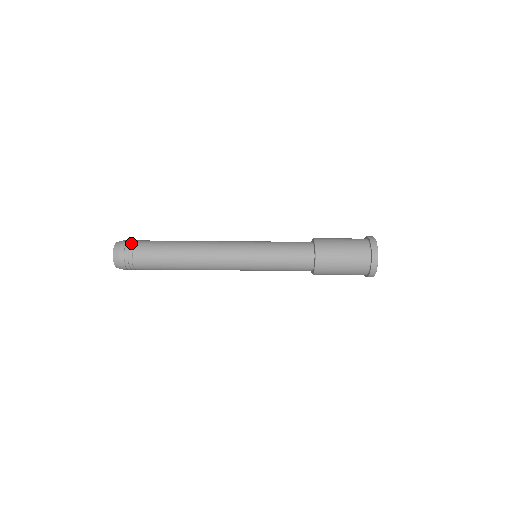
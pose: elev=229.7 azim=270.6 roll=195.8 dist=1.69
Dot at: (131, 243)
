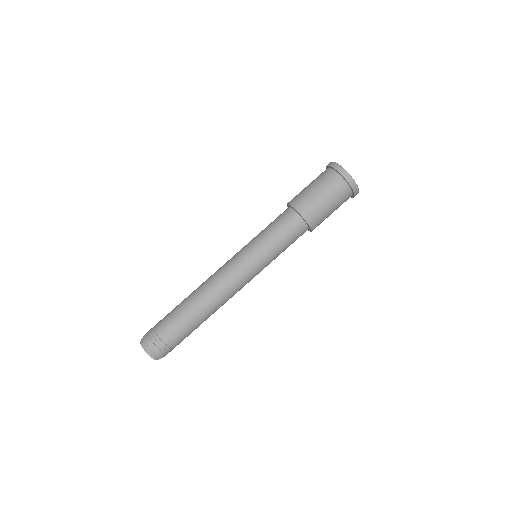
Dot at: (152, 328)
